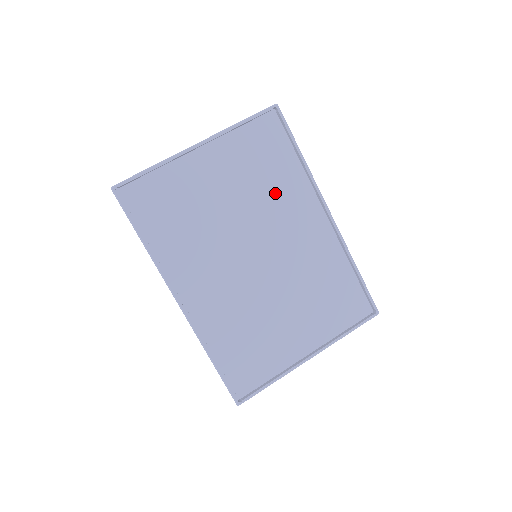
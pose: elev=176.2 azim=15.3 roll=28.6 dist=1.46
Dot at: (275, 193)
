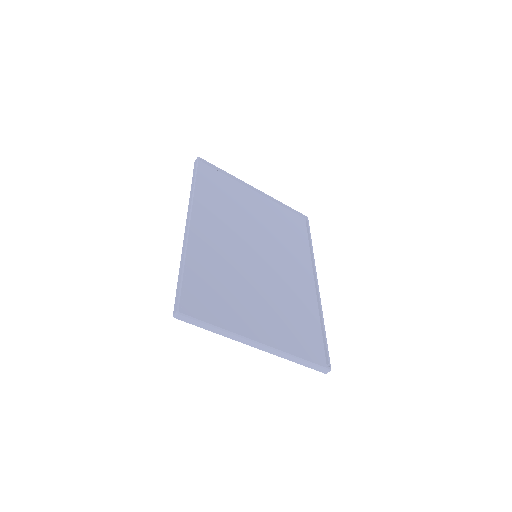
Dot at: (287, 243)
